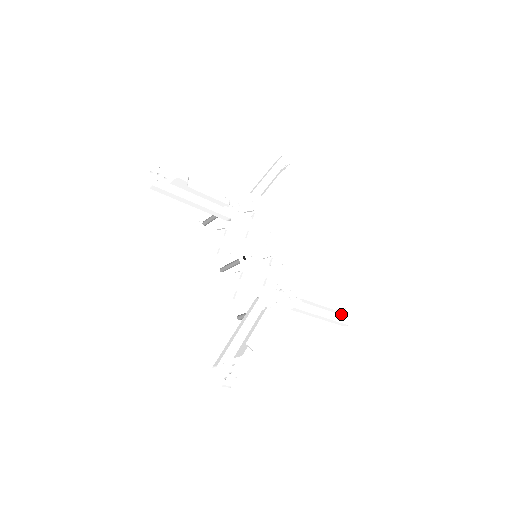
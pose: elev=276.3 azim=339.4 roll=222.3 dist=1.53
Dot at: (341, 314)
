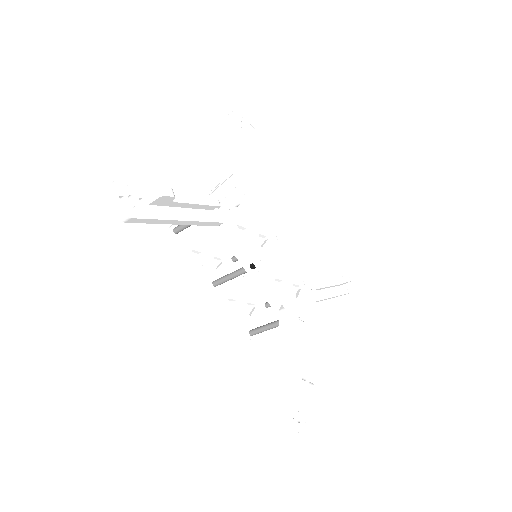
Dot at: occluded
